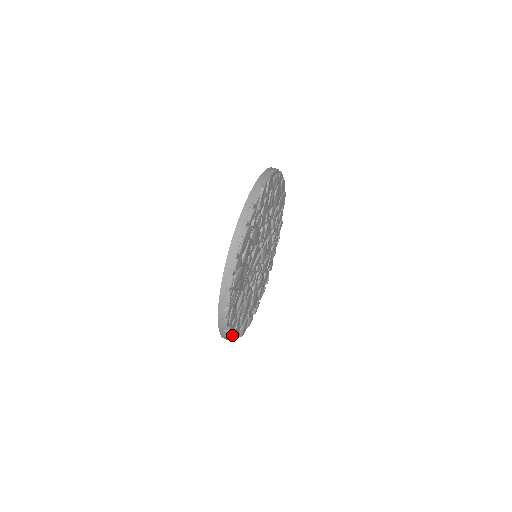
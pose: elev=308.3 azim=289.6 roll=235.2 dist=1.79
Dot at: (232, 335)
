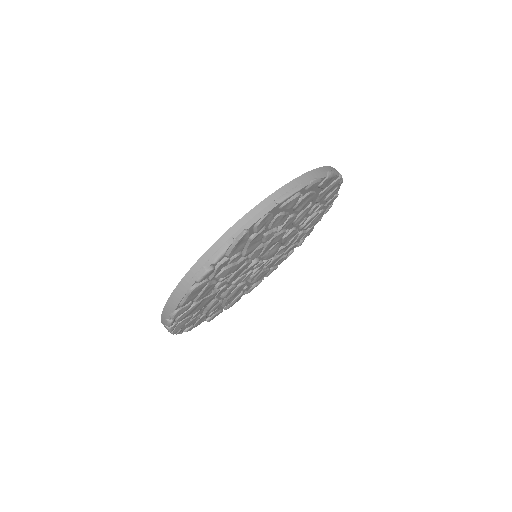
Dot at: (201, 322)
